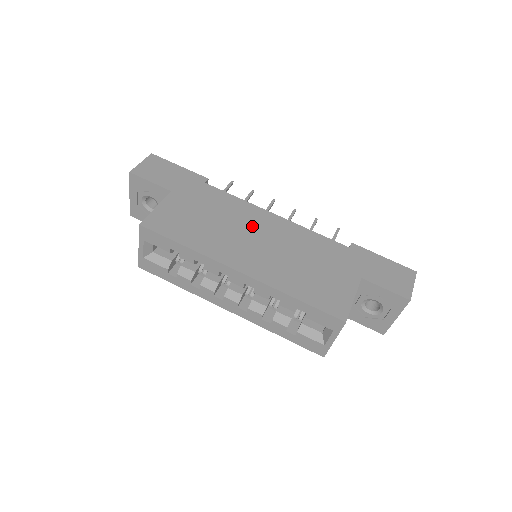
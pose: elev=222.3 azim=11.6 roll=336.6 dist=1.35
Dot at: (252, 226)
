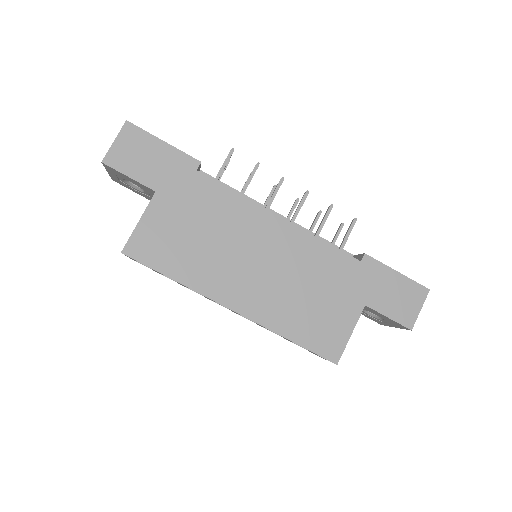
Dot at: (251, 240)
